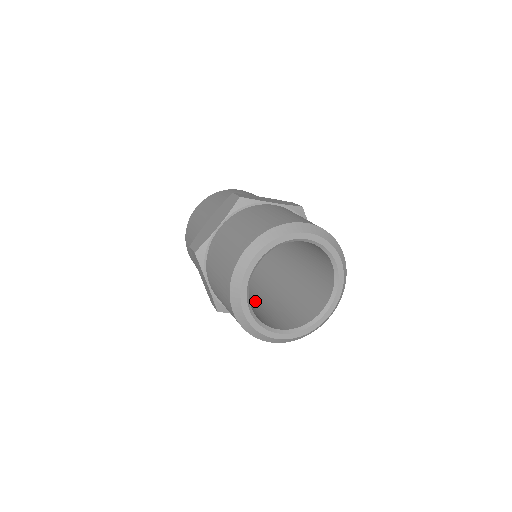
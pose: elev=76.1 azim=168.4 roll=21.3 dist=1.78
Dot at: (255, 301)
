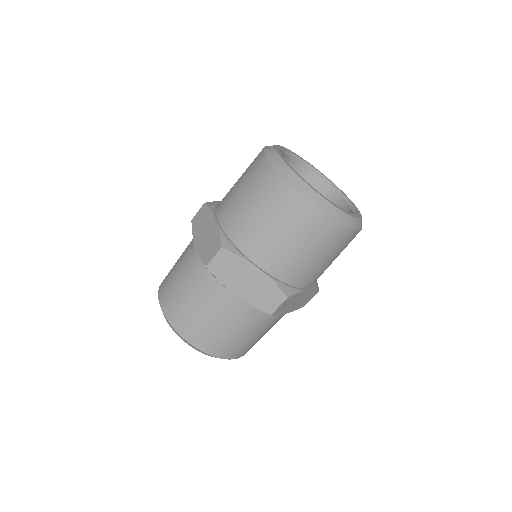
Dot at: occluded
